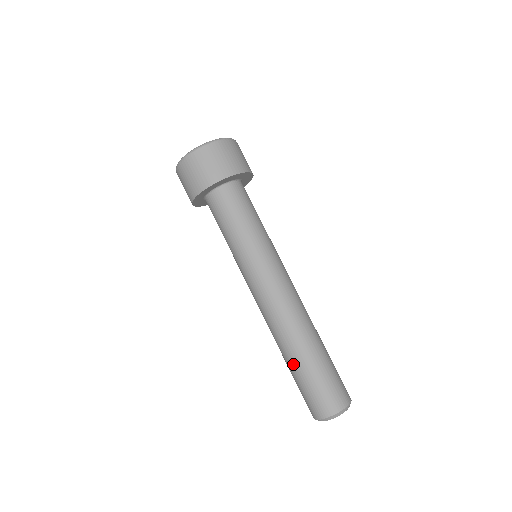
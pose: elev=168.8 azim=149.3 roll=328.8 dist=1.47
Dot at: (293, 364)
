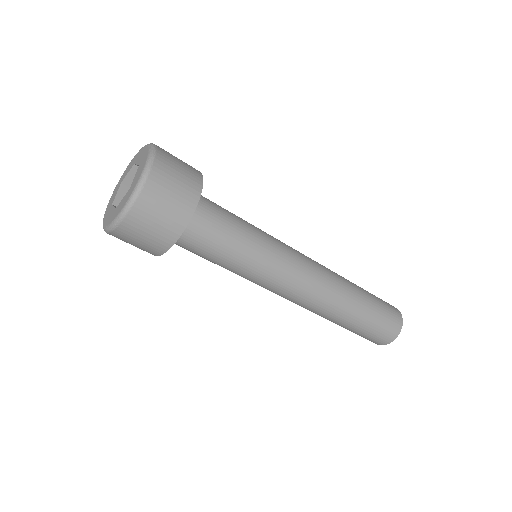
Dot at: (349, 324)
